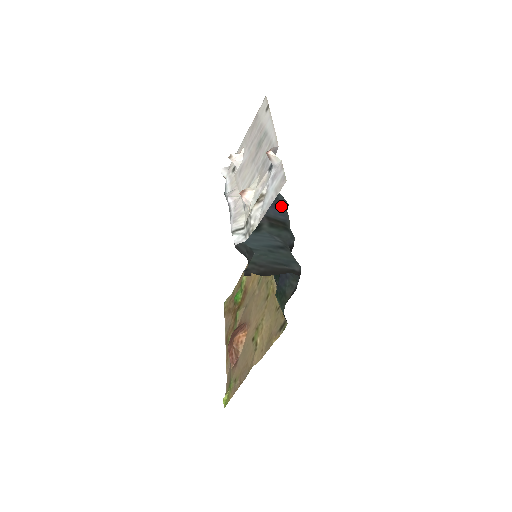
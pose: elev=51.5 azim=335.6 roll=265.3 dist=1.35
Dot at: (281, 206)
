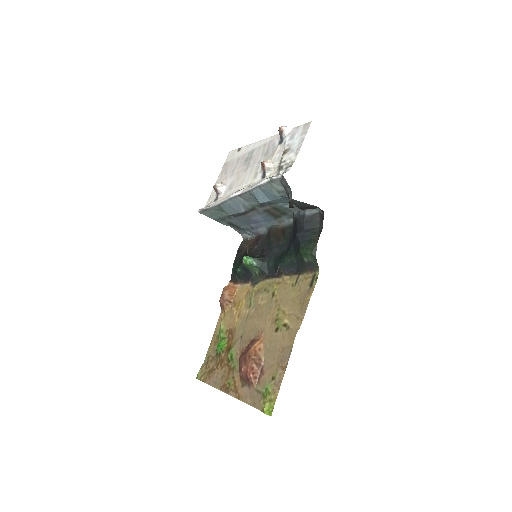
Dot at: (255, 232)
